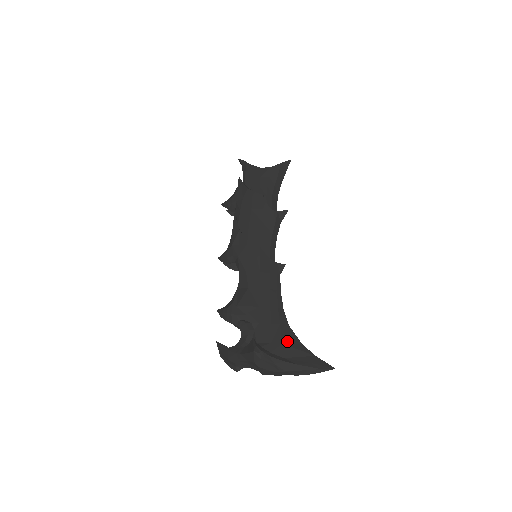
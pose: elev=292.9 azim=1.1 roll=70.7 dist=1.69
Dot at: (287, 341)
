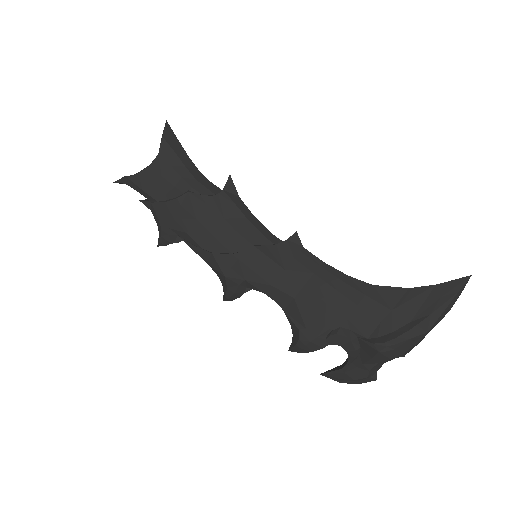
Dot at: (392, 303)
